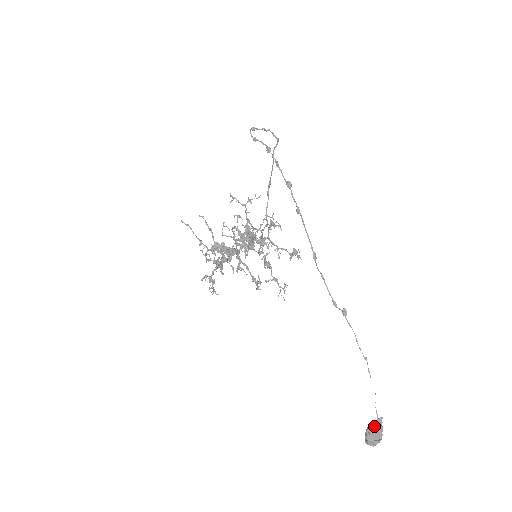
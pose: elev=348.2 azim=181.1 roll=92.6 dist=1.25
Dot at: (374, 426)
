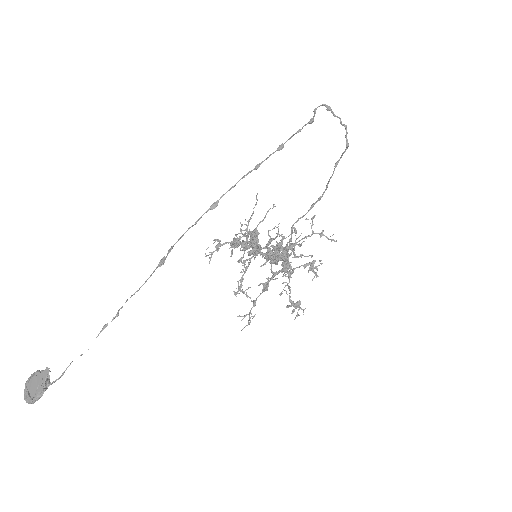
Dot at: (41, 372)
